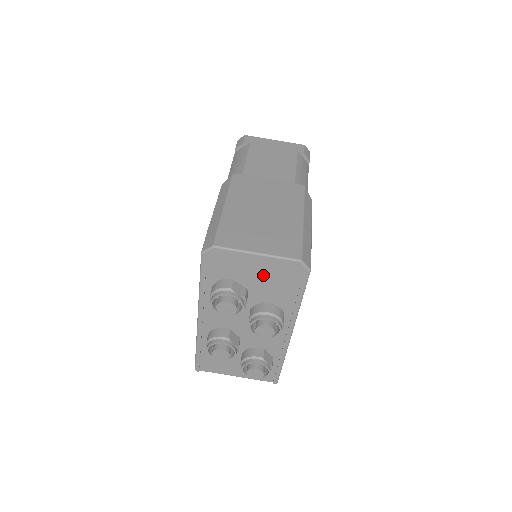
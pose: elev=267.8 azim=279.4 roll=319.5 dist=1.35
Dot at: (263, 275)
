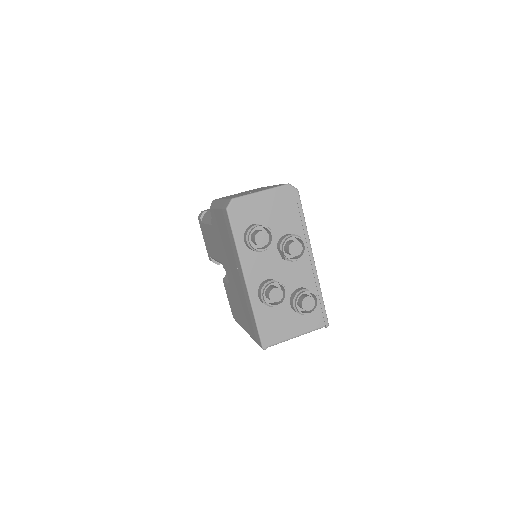
Dot at: (272, 209)
